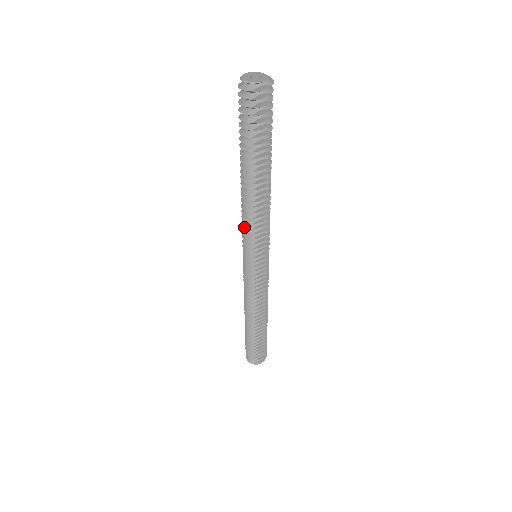
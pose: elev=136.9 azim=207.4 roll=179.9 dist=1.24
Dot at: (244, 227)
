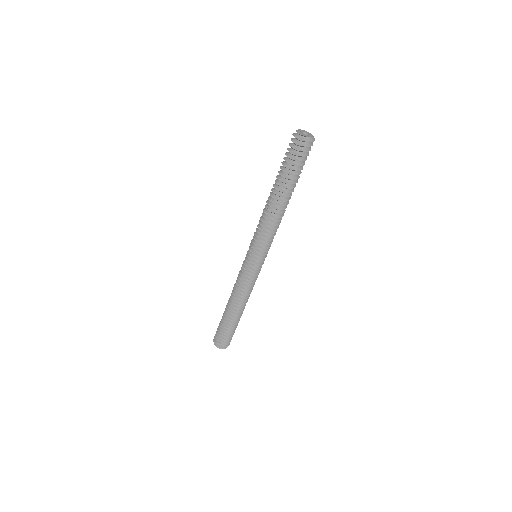
Dot at: occluded
